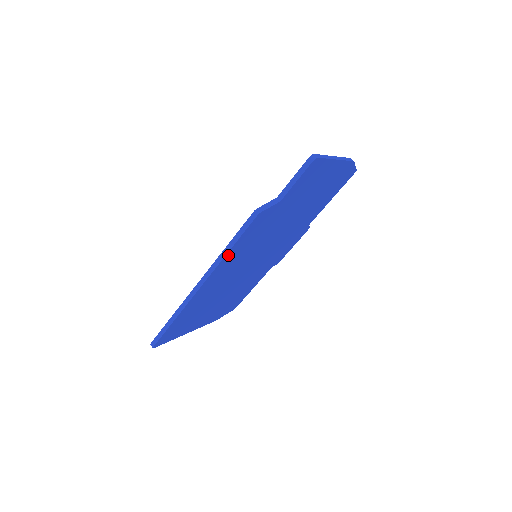
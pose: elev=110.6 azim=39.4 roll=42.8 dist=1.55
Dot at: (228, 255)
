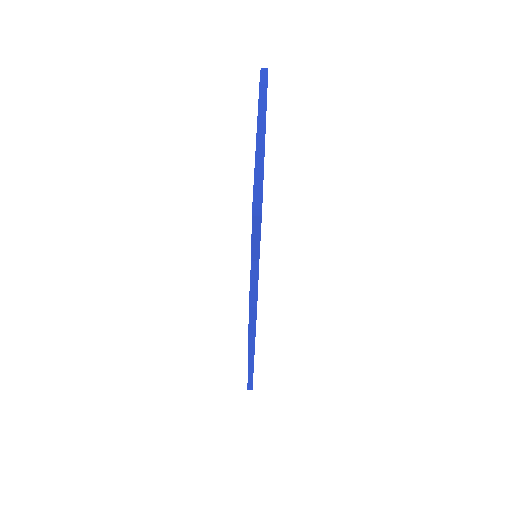
Dot at: occluded
